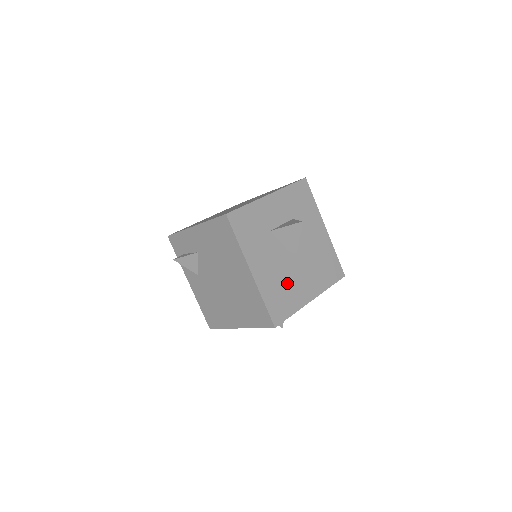
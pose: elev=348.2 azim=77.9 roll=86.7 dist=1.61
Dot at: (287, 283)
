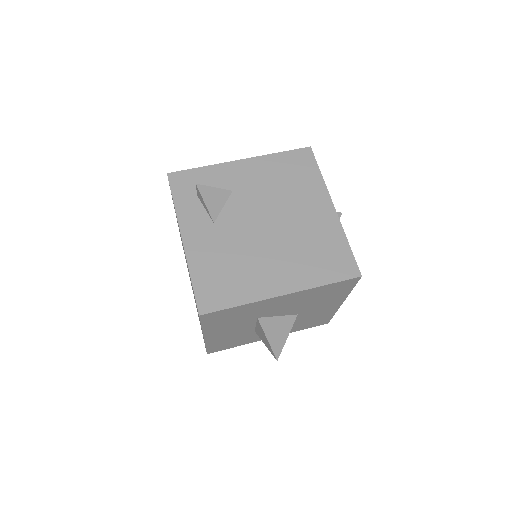
Dot at: occluded
